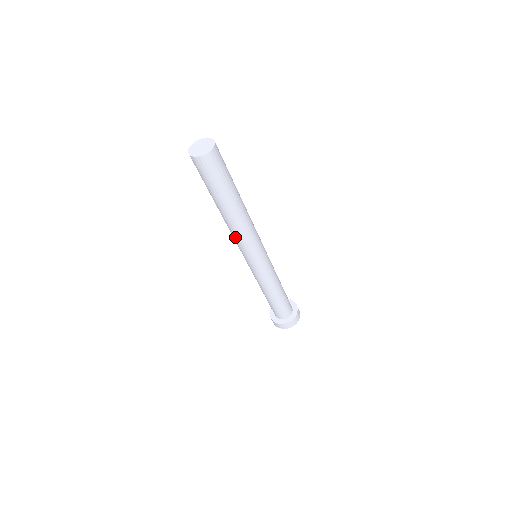
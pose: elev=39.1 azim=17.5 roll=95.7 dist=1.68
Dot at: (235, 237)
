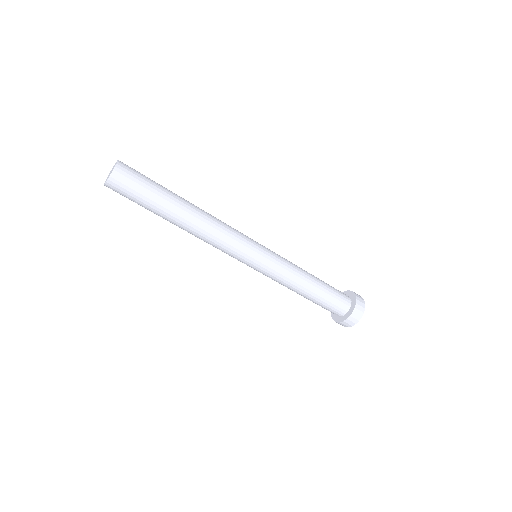
Dot at: (218, 239)
